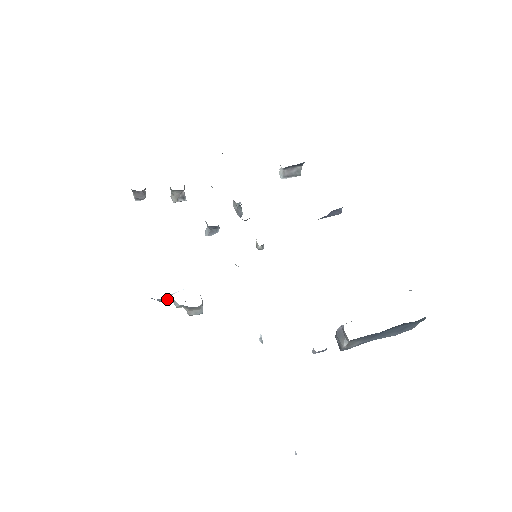
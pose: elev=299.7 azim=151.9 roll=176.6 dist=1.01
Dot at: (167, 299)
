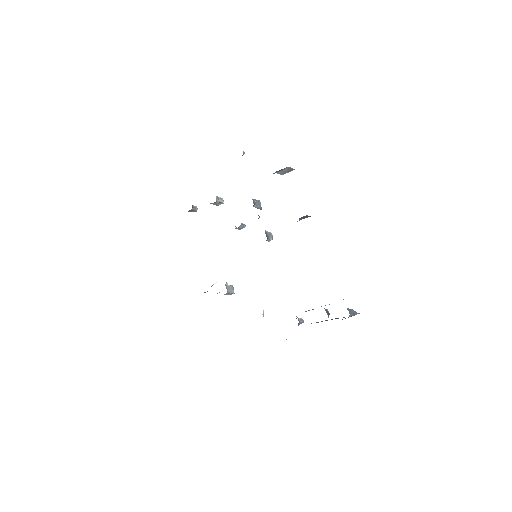
Dot at: occluded
